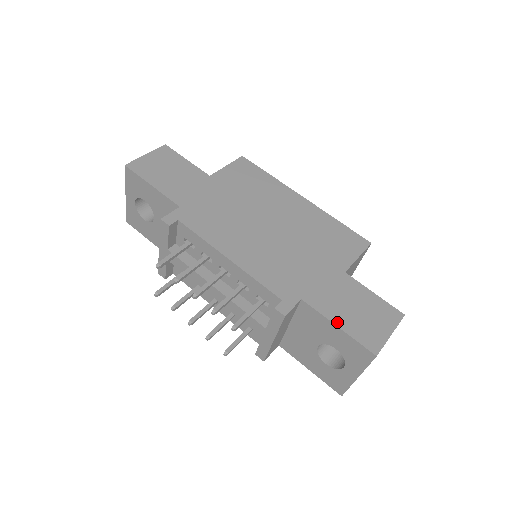
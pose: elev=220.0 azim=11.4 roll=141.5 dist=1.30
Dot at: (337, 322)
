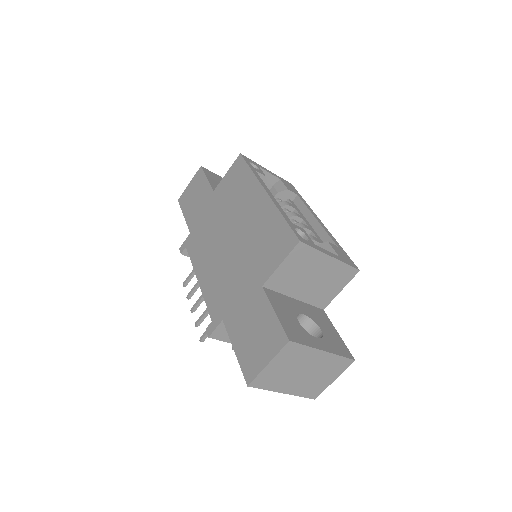
Dot at: (235, 346)
